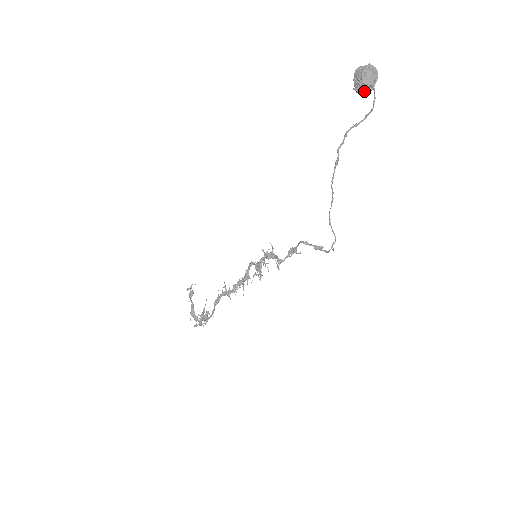
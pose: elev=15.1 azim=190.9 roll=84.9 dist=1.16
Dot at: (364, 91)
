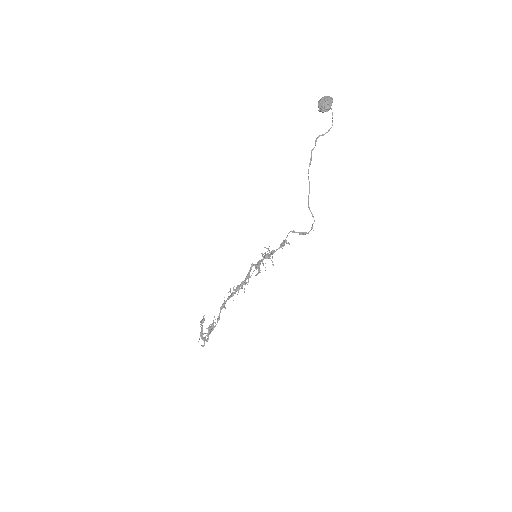
Dot at: (324, 108)
